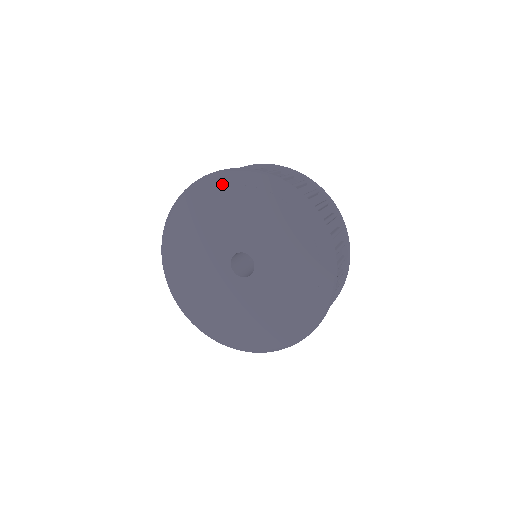
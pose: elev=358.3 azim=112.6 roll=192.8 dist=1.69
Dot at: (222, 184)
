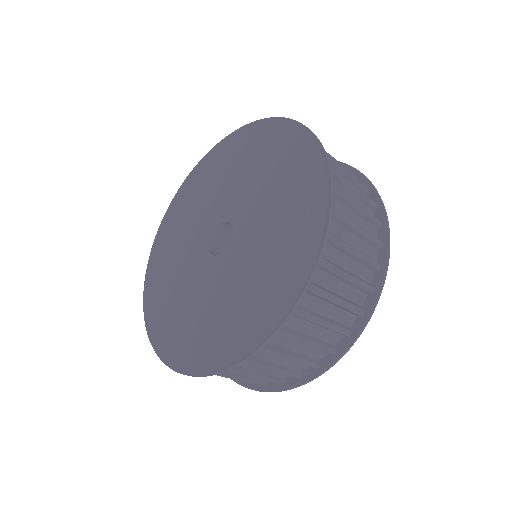
Dot at: (244, 139)
